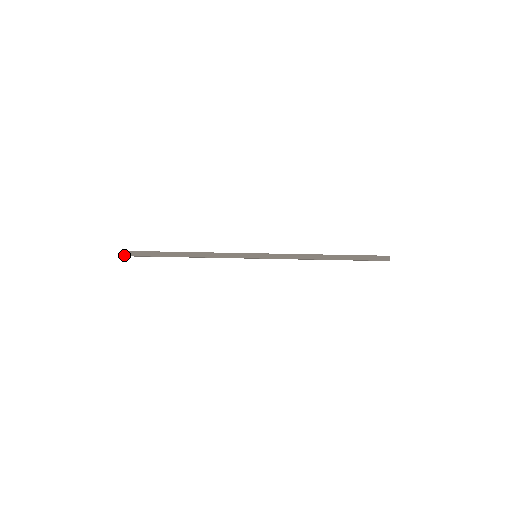
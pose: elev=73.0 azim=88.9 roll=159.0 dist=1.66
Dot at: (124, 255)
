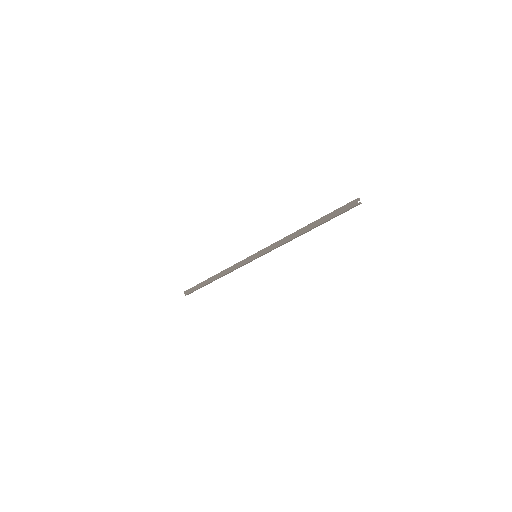
Dot at: (186, 294)
